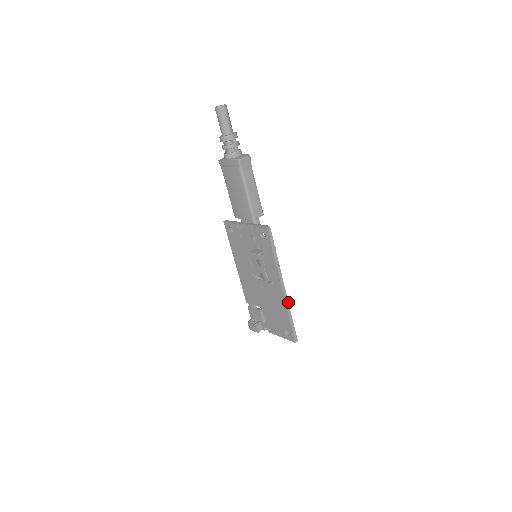
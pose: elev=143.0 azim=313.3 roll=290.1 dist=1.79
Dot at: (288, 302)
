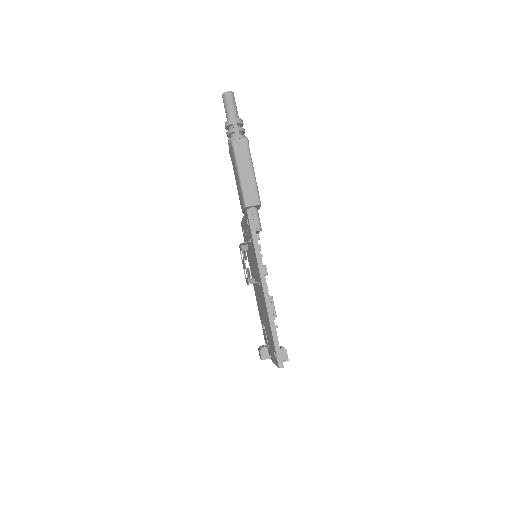
Dot at: occluded
